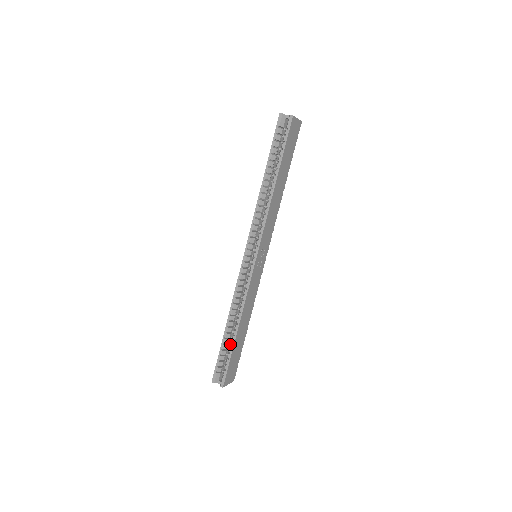
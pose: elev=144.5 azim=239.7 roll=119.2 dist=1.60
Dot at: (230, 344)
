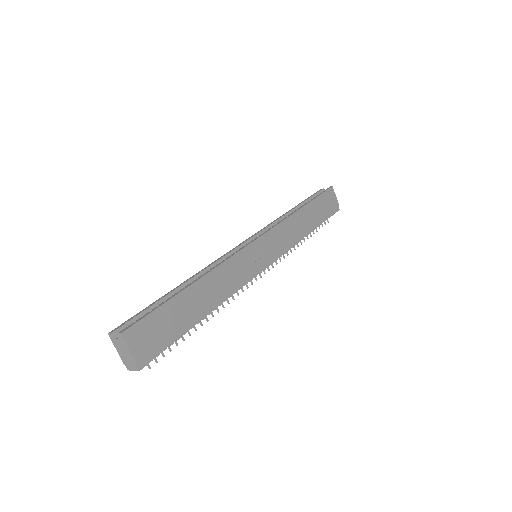
Dot at: occluded
